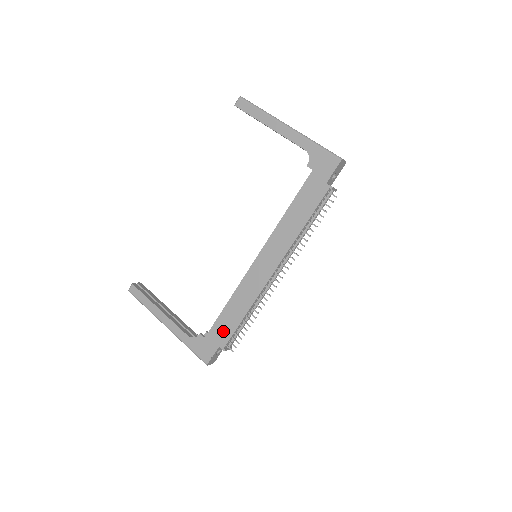
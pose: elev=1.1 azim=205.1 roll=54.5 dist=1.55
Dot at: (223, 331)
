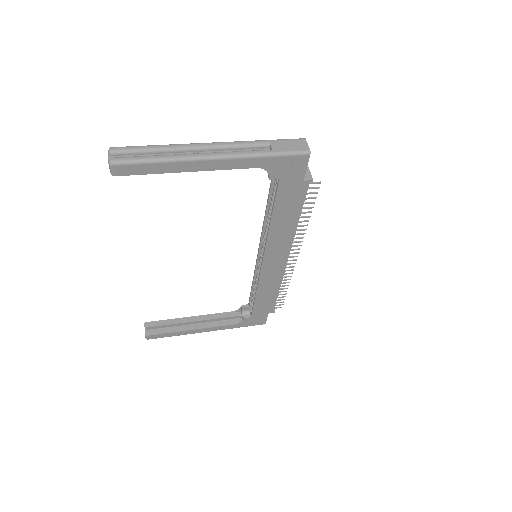
Dot at: (265, 307)
